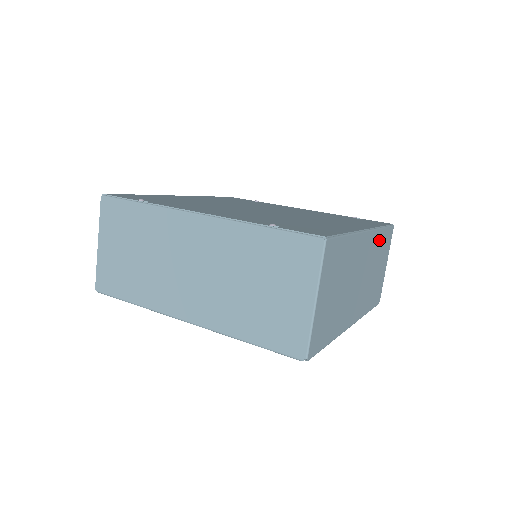
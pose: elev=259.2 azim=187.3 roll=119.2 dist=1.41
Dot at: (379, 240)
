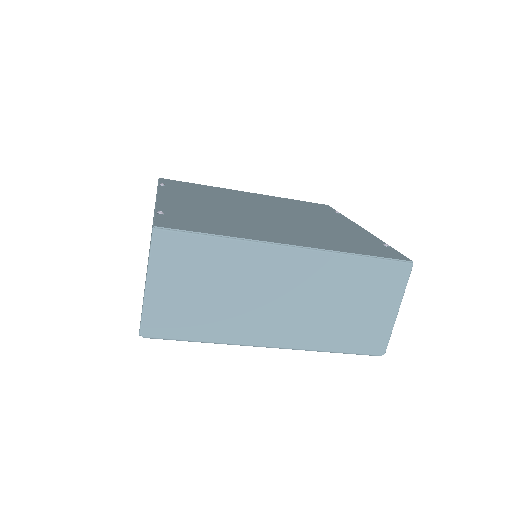
Dot at: (347, 269)
